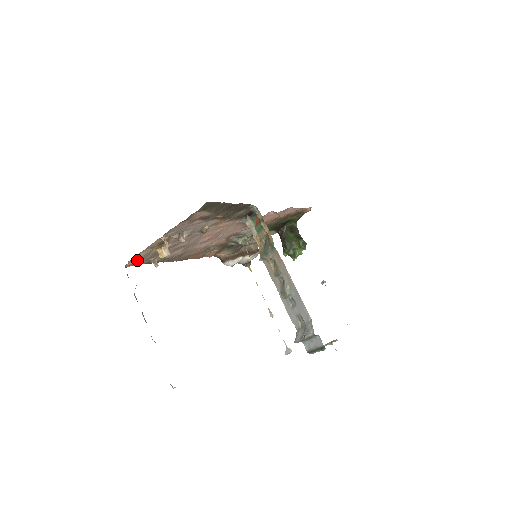
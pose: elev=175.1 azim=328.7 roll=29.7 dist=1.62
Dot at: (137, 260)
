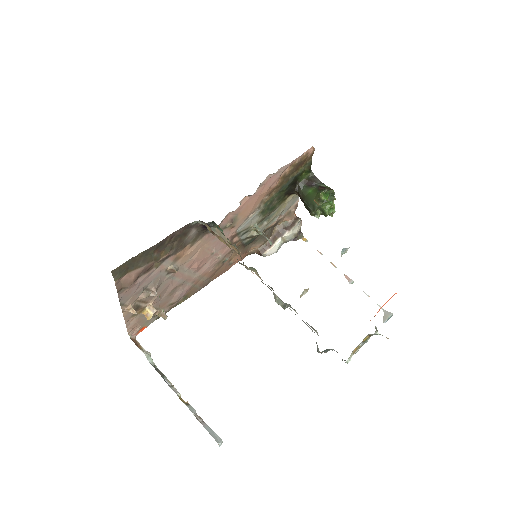
Dot at: (138, 326)
